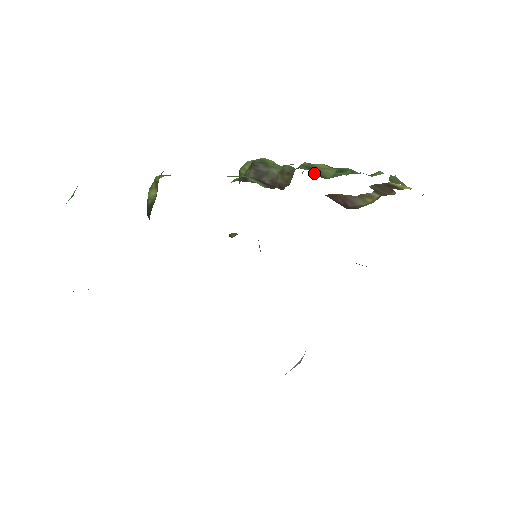
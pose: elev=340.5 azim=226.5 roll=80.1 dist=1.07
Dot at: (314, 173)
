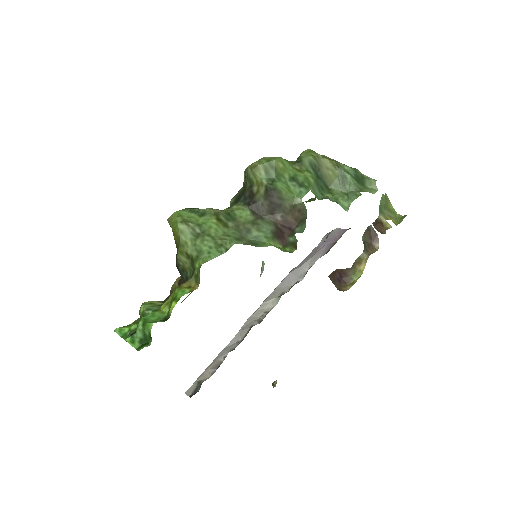
Dot at: (319, 183)
